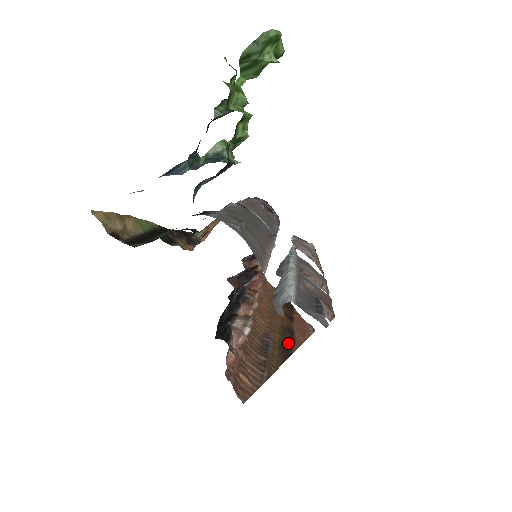
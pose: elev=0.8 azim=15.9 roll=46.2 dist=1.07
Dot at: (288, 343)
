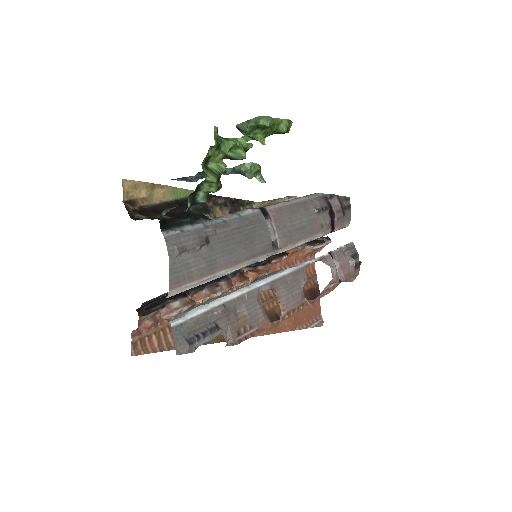
Dot at: occluded
